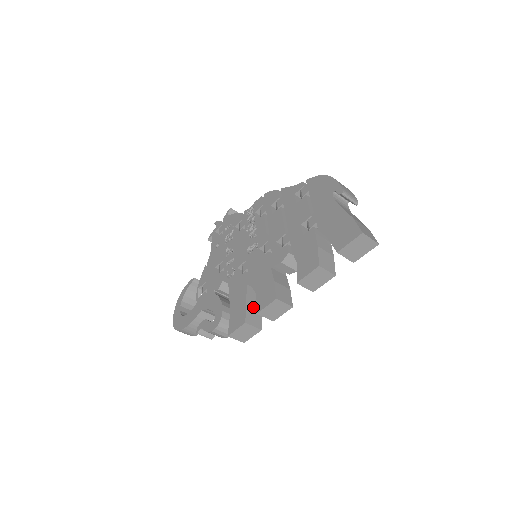
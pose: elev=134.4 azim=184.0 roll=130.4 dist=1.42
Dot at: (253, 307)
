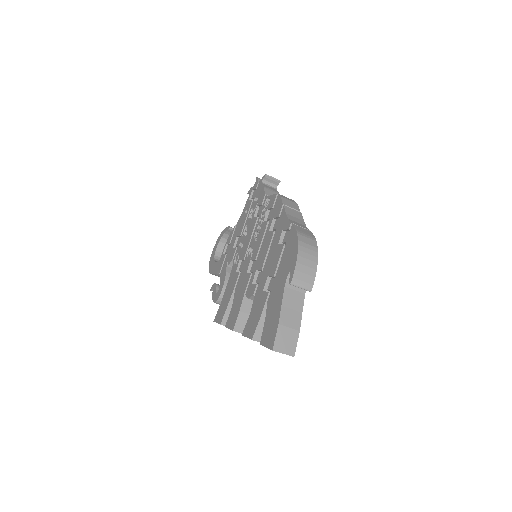
Dot at: occluded
